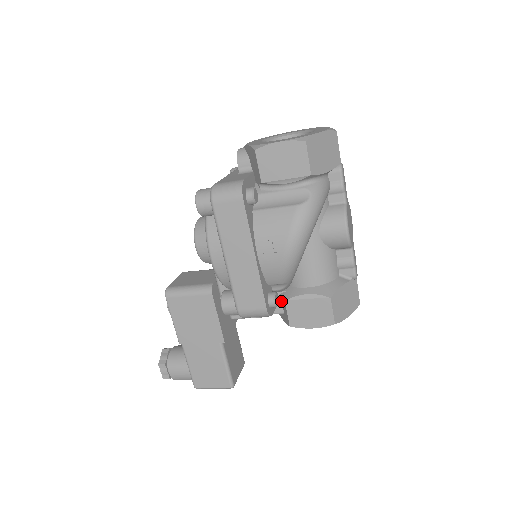
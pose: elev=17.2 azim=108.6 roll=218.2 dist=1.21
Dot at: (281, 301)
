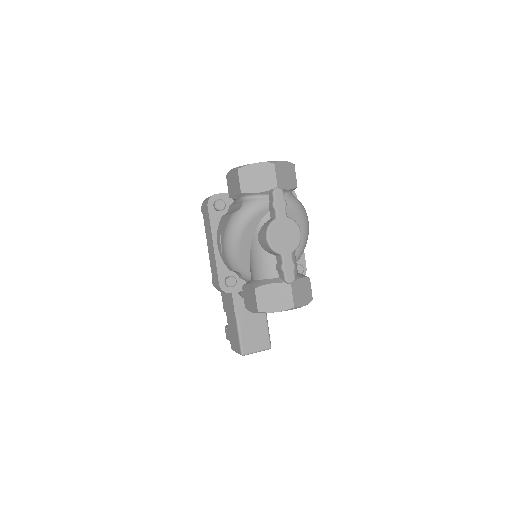
Dot at: occluded
